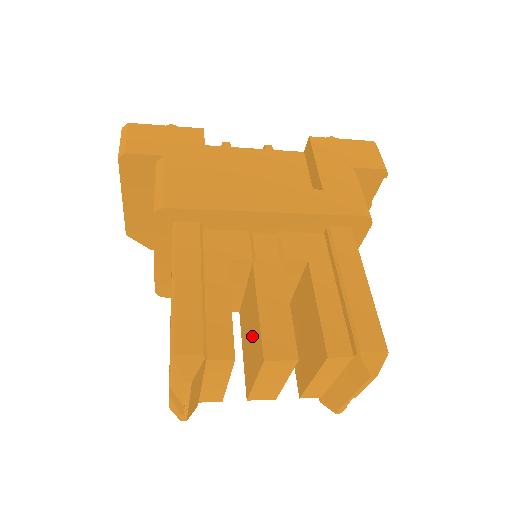
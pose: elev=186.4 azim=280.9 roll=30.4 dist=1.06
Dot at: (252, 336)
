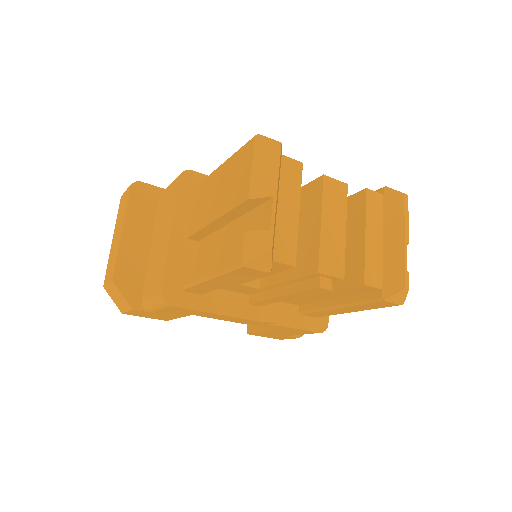
Dot at: occluded
